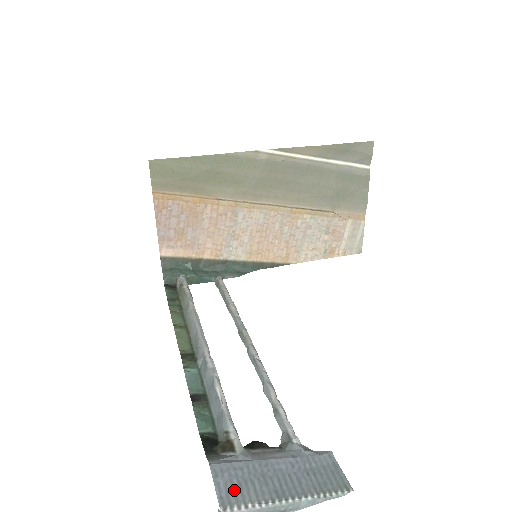
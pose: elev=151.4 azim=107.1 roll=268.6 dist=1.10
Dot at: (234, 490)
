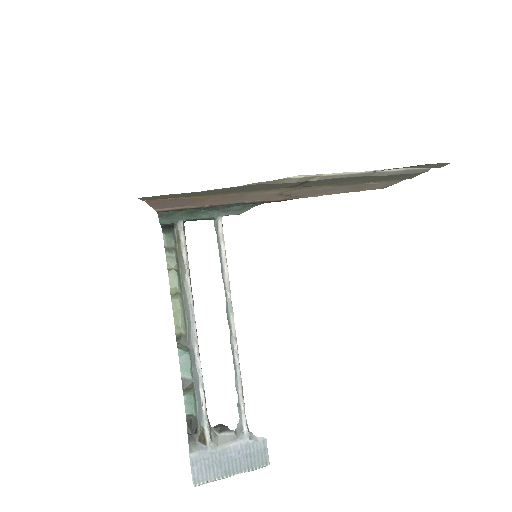
Dot at: (202, 474)
